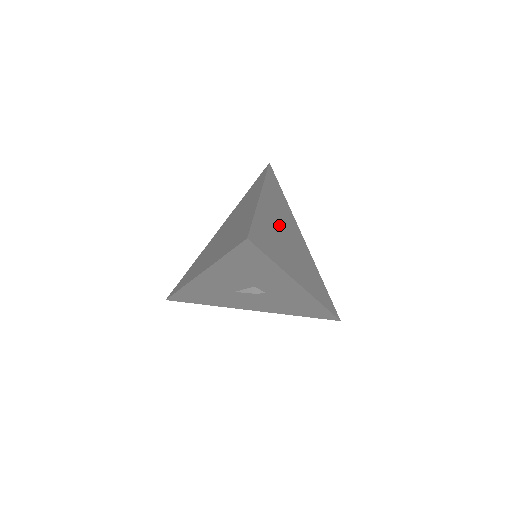
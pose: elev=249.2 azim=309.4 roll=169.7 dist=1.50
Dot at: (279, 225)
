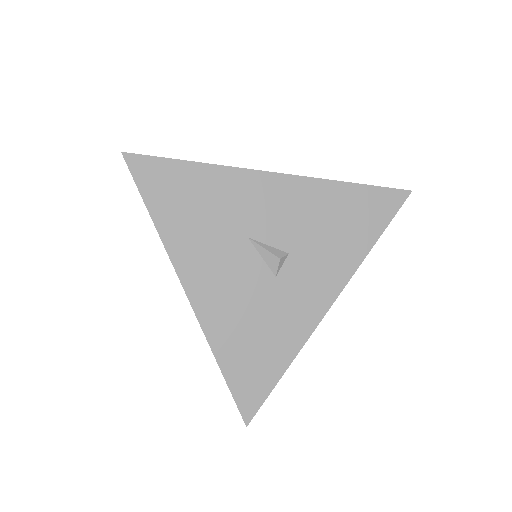
Dot at: occluded
